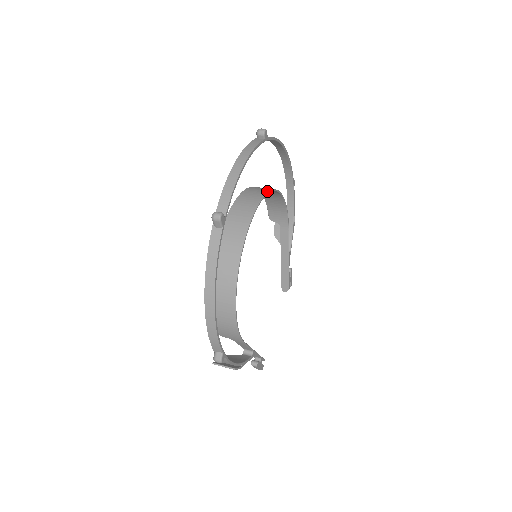
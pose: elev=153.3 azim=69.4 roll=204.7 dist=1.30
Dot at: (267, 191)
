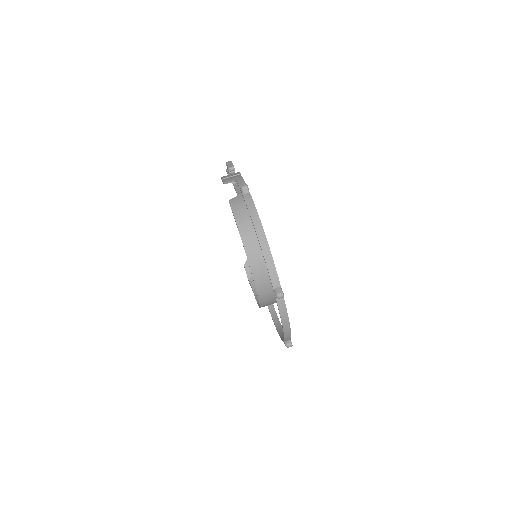
Dot at: occluded
